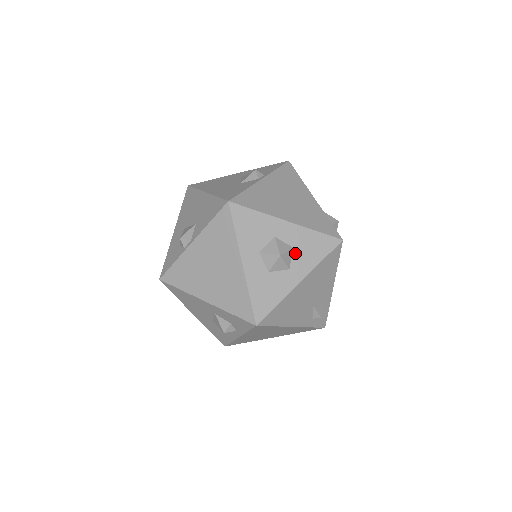
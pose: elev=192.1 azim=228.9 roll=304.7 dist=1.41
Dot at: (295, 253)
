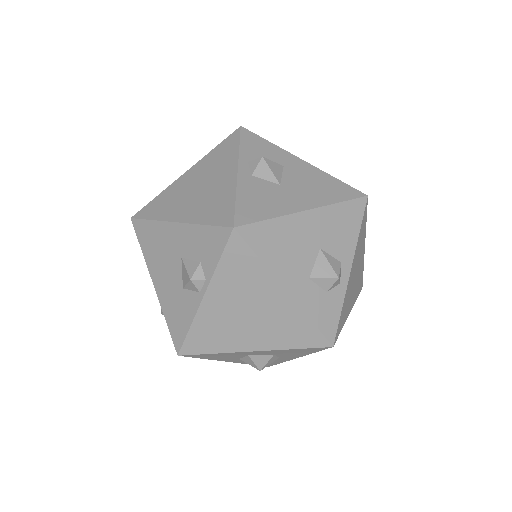
Dot at: (278, 355)
